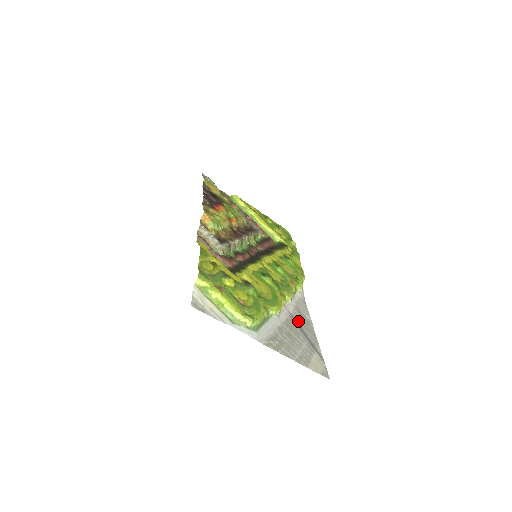
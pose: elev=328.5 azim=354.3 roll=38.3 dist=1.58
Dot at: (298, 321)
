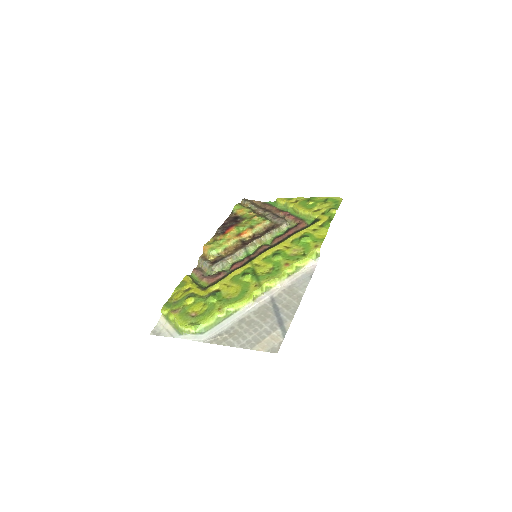
Dot at: (279, 302)
